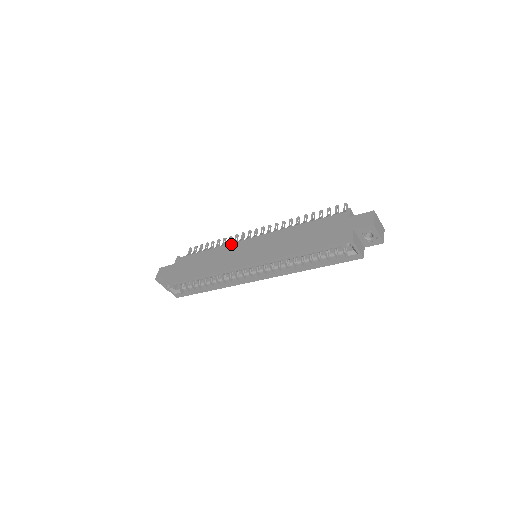
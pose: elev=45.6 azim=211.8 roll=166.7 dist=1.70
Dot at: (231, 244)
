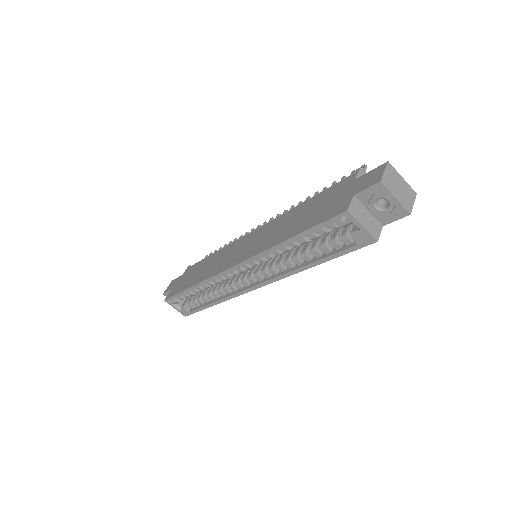
Dot at: (232, 243)
